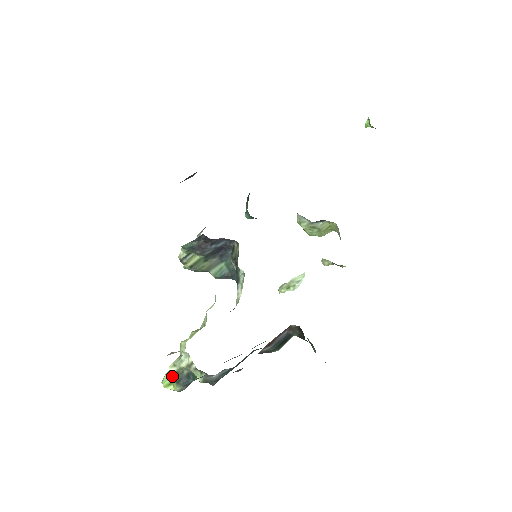
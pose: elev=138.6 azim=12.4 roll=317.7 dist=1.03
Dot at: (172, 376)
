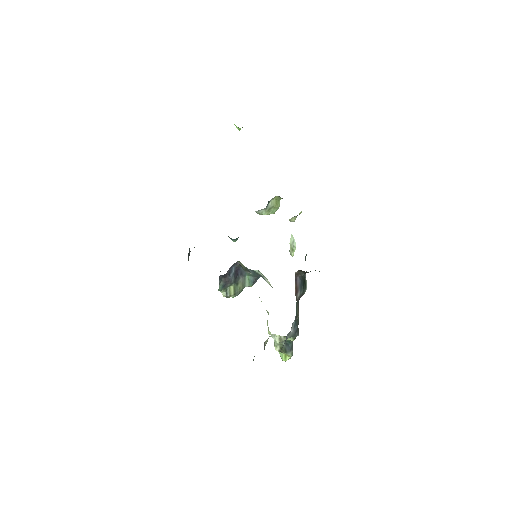
Dot at: (281, 352)
